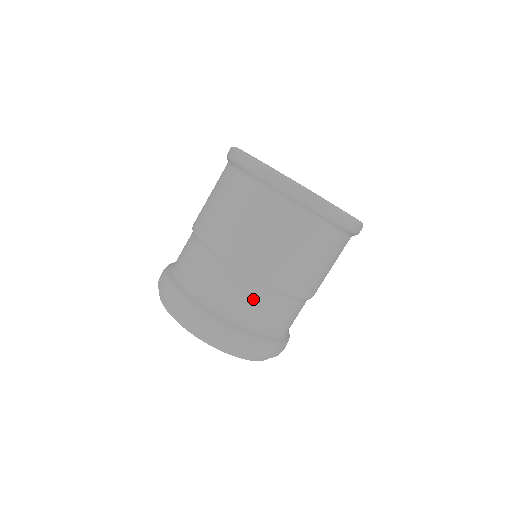
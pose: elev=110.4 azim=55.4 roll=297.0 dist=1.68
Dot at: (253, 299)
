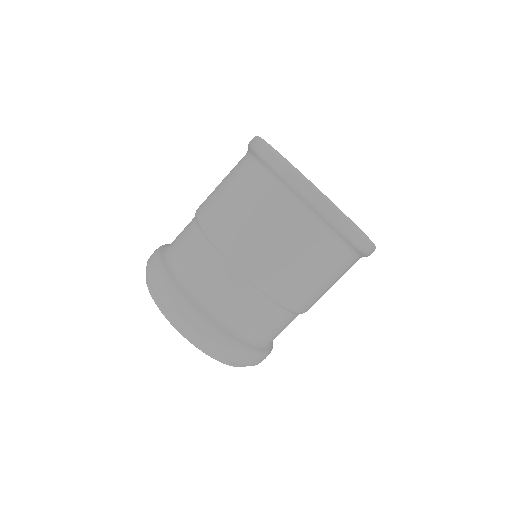
Dot at: (195, 251)
